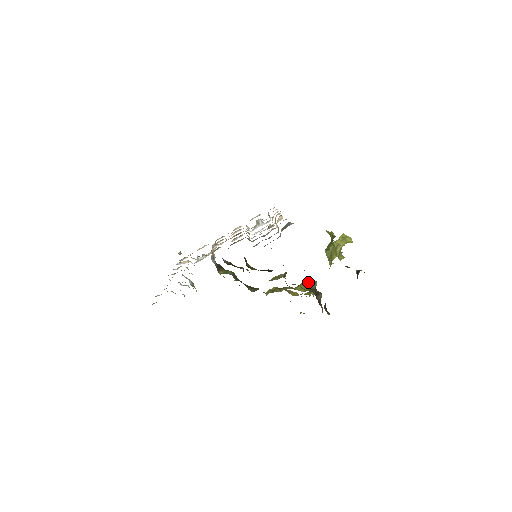
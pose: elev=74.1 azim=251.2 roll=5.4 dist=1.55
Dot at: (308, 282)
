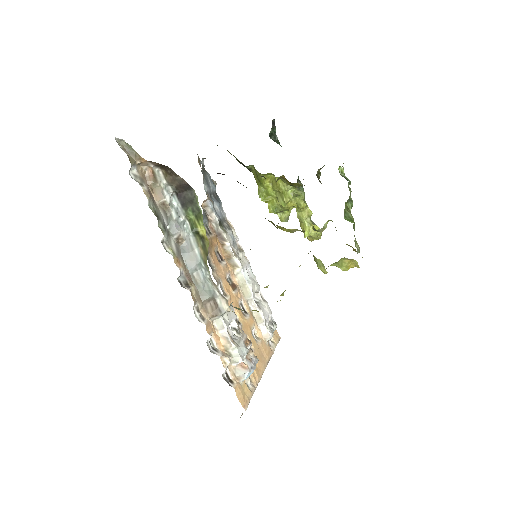
Dot at: occluded
